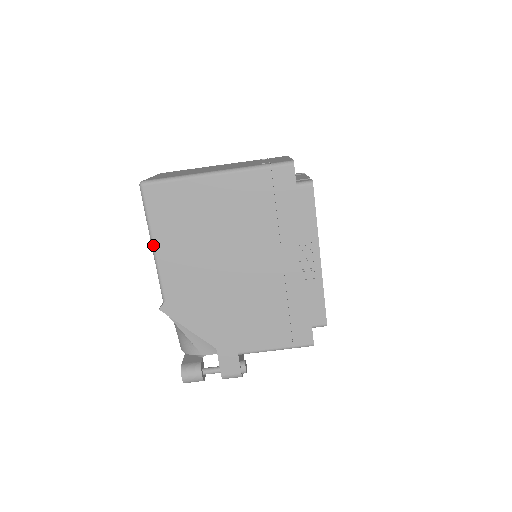
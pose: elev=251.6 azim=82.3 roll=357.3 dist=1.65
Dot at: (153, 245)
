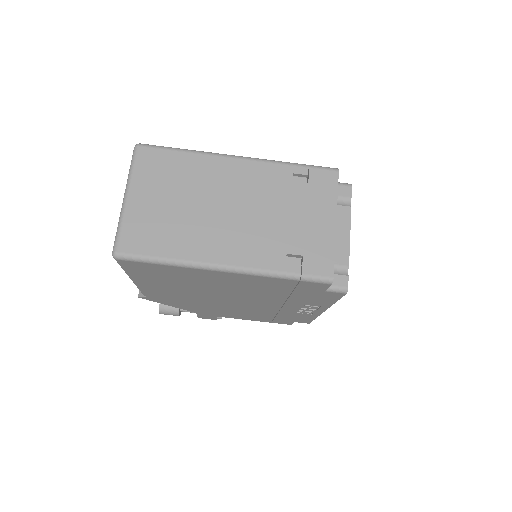
Dot at: (132, 280)
